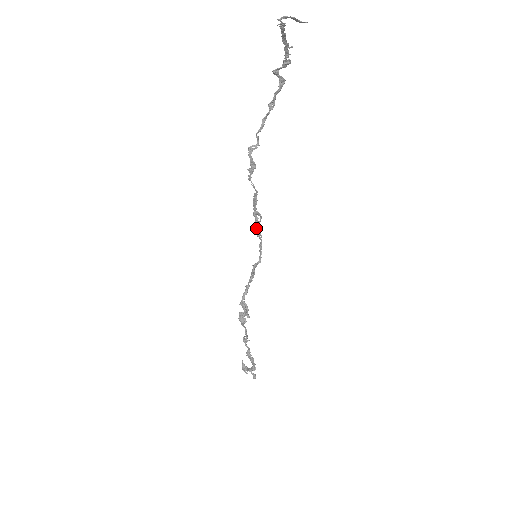
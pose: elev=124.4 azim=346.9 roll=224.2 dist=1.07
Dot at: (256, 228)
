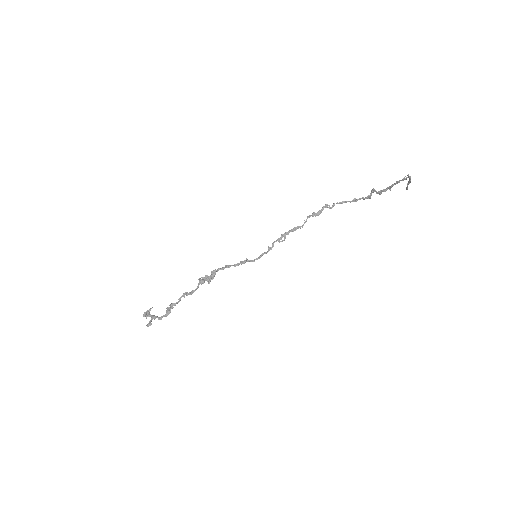
Dot at: (273, 243)
